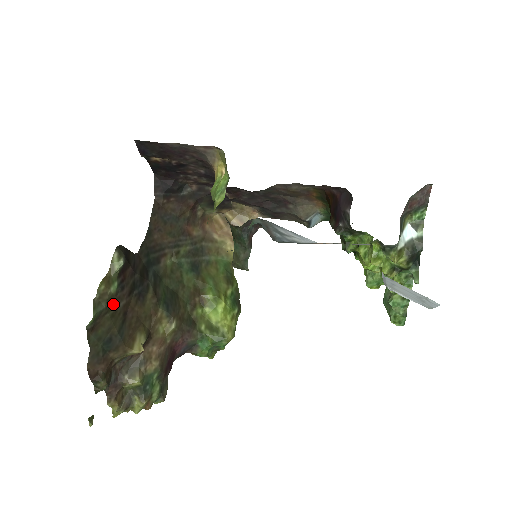
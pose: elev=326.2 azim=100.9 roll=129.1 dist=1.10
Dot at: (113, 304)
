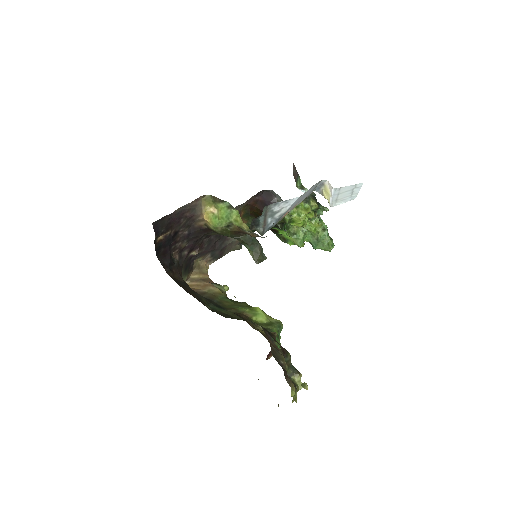
Dot at: occluded
